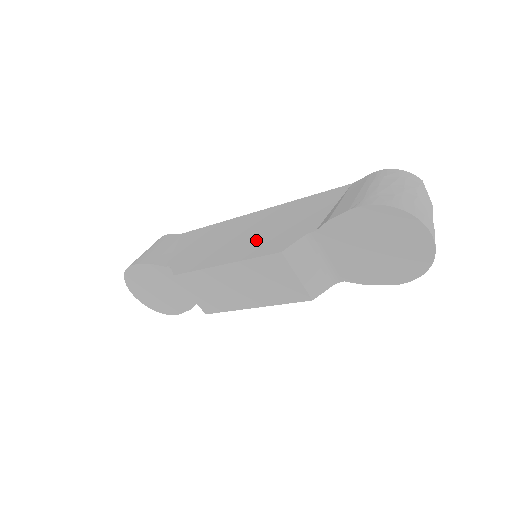
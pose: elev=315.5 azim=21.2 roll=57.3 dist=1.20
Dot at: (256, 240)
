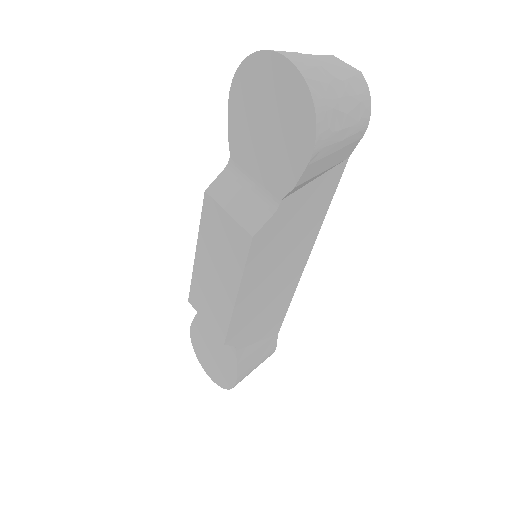
Dot at: occluded
